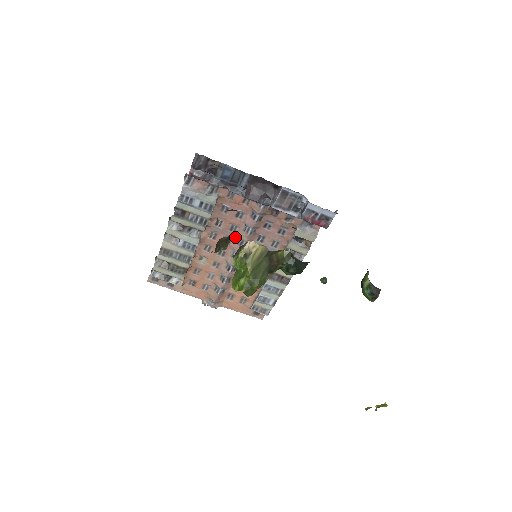
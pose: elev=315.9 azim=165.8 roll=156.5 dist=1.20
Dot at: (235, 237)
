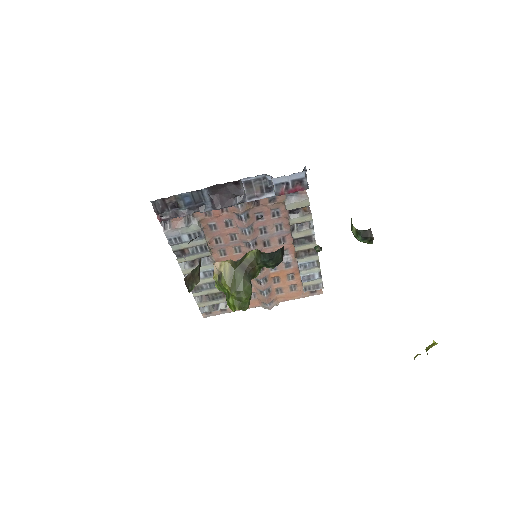
Dot at: (241, 243)
